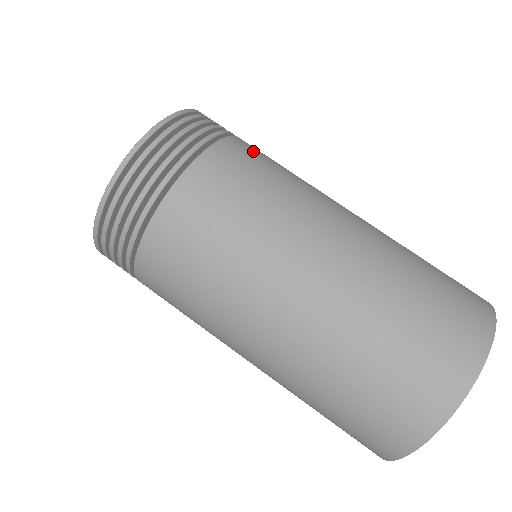
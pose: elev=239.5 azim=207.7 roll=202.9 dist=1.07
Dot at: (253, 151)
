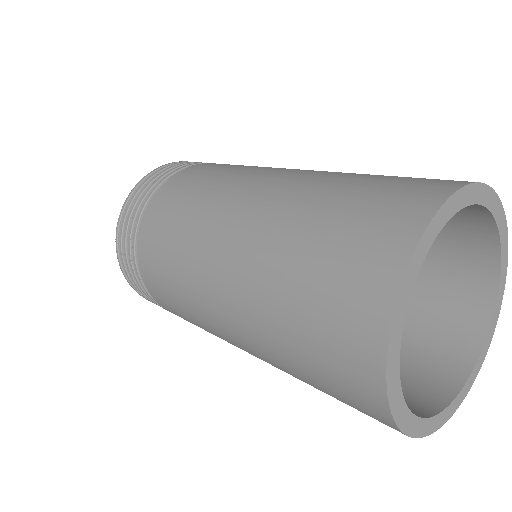
Dot at: occluded
